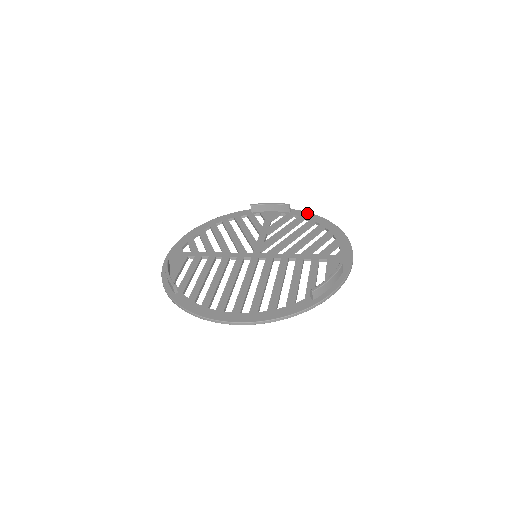
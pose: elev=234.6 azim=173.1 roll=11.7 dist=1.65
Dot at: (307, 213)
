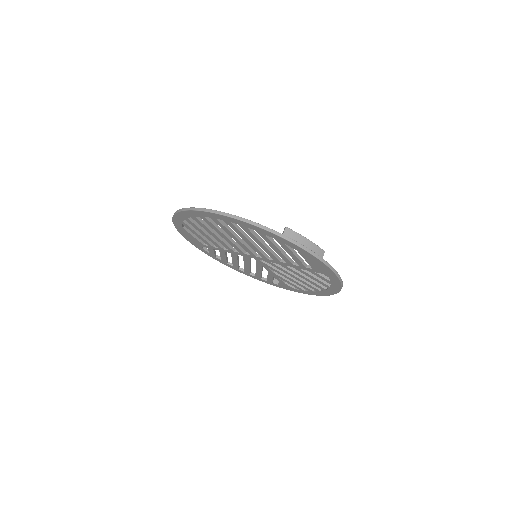
Dot at: occluded
